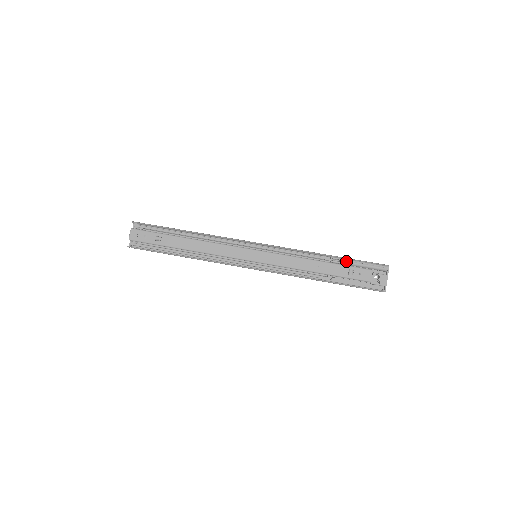
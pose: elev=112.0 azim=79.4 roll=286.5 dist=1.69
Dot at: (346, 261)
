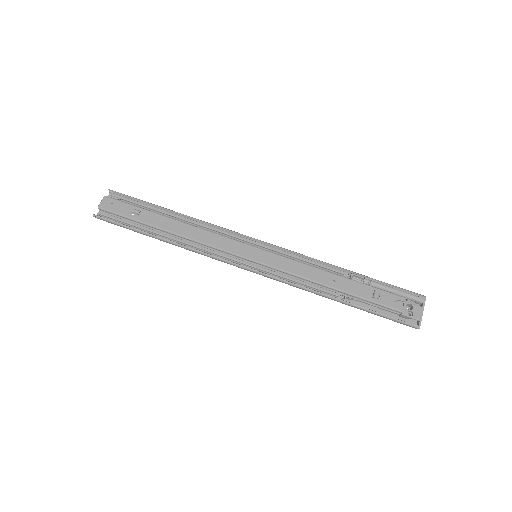
Dot at: (371, 281)
